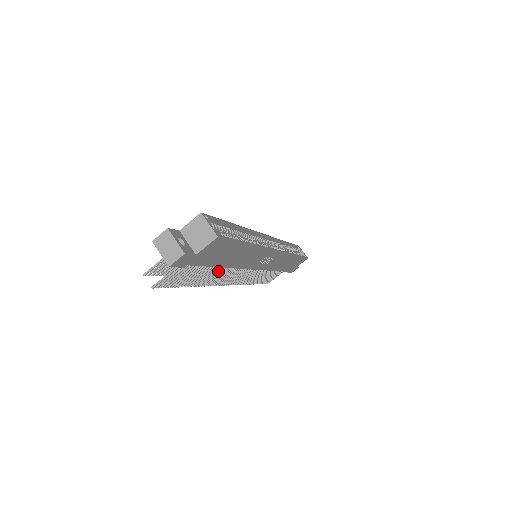
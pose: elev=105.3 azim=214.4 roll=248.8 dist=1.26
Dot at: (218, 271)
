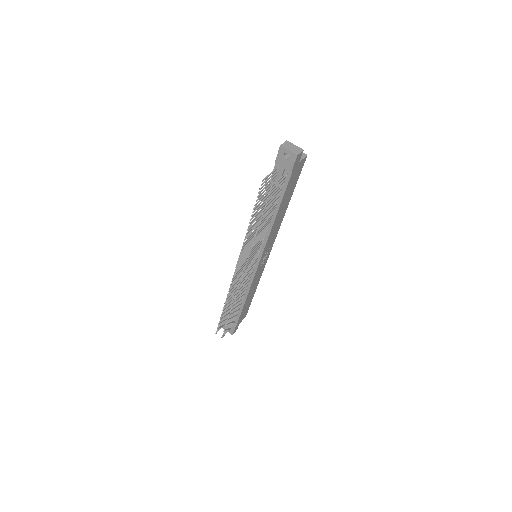
Dot at: occluded
